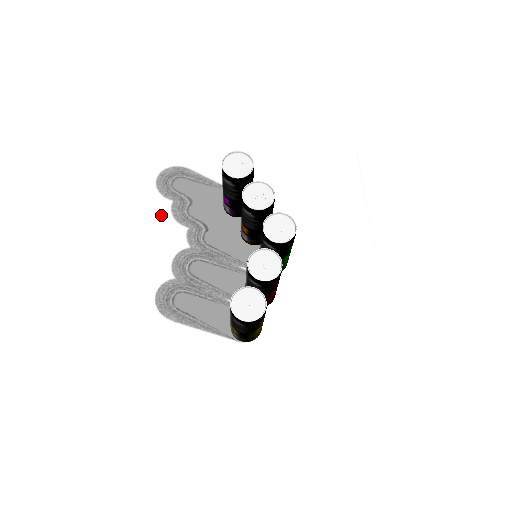
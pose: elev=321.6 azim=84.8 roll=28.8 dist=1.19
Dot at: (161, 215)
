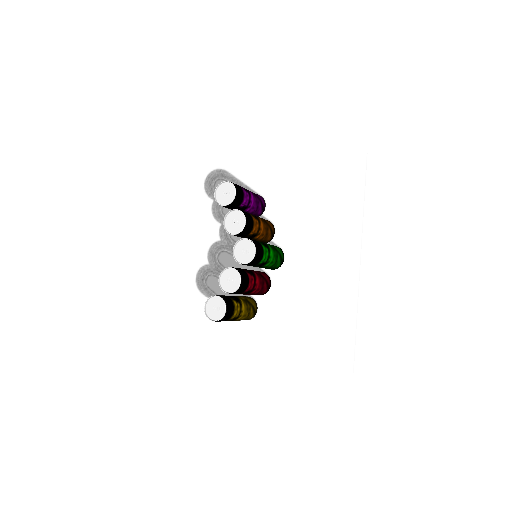
Dot at: (205, 212)
